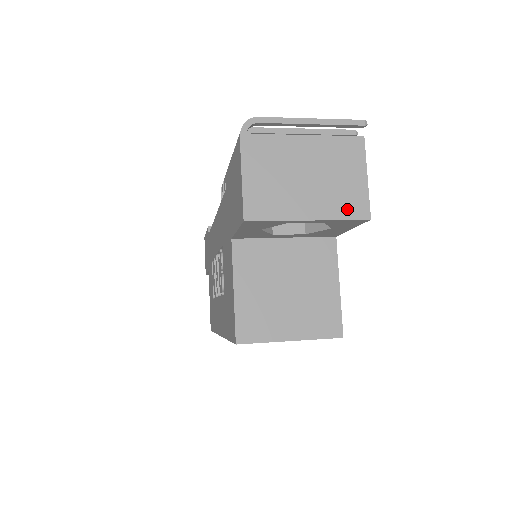
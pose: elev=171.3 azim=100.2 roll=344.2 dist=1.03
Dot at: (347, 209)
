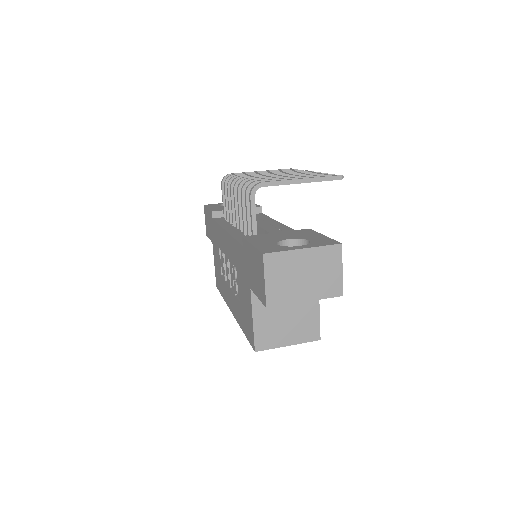
Dot at: (329, 292)
